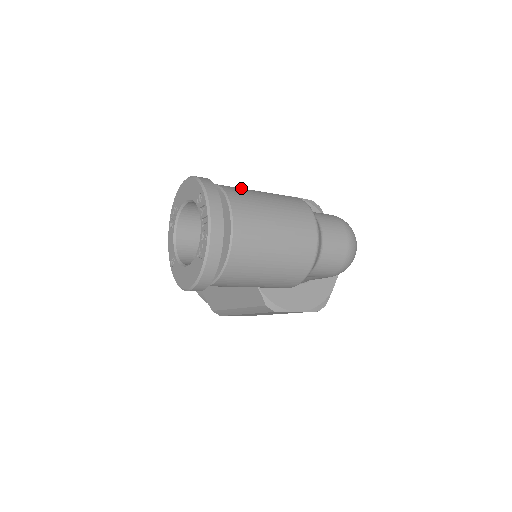
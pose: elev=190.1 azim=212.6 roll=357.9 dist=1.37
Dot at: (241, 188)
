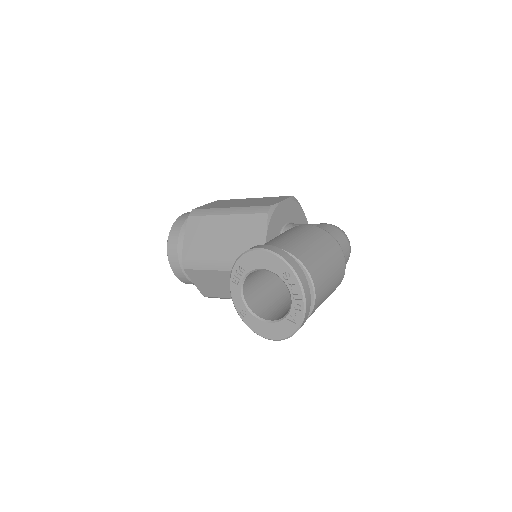
Dot at: (296, 243)
